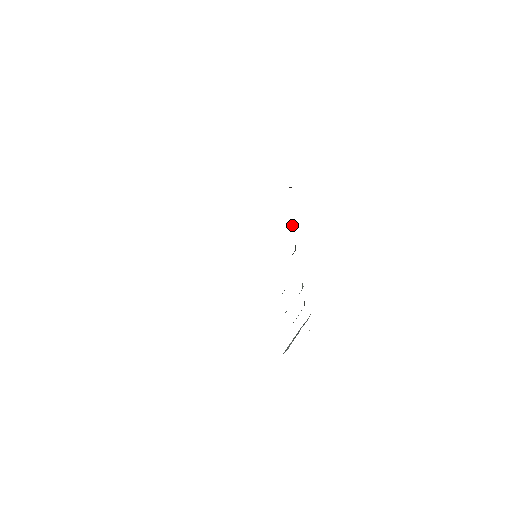
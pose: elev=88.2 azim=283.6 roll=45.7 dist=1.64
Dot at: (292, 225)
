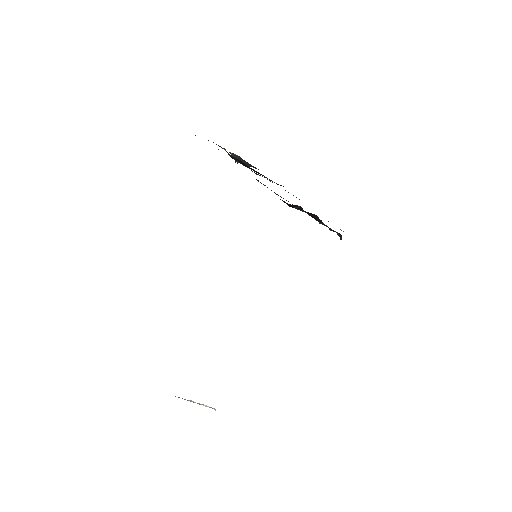
Dot at: occluded
